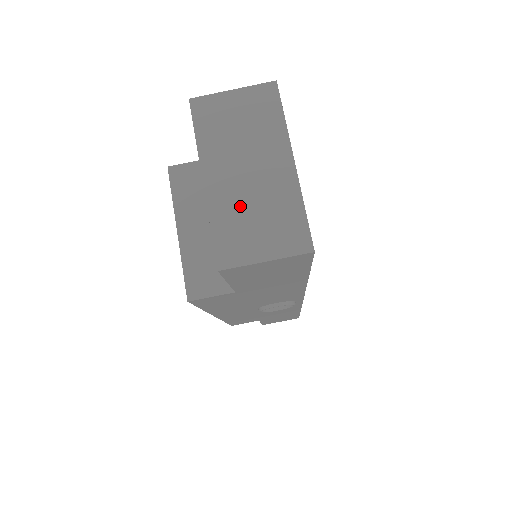
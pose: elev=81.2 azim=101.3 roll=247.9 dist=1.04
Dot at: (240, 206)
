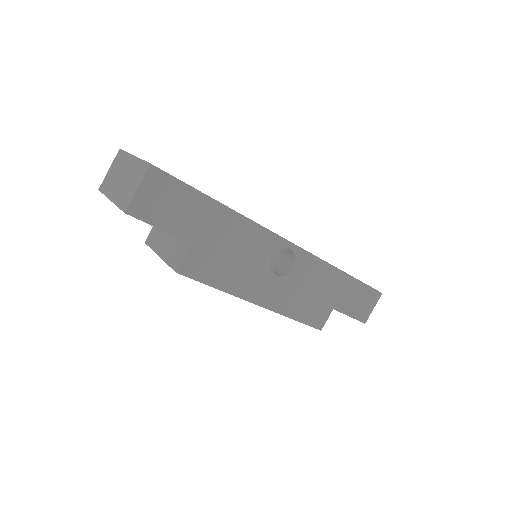
Dot at: (123, 189)
